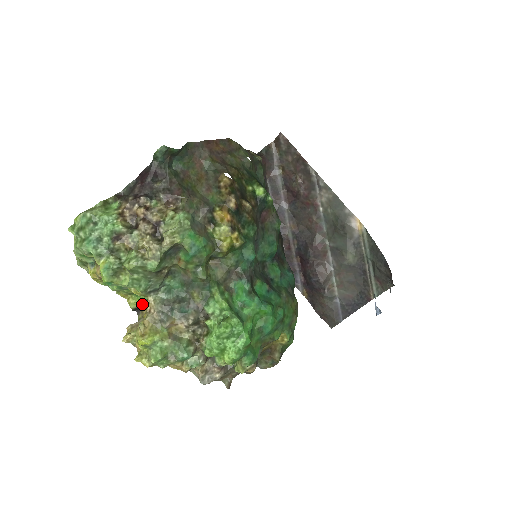
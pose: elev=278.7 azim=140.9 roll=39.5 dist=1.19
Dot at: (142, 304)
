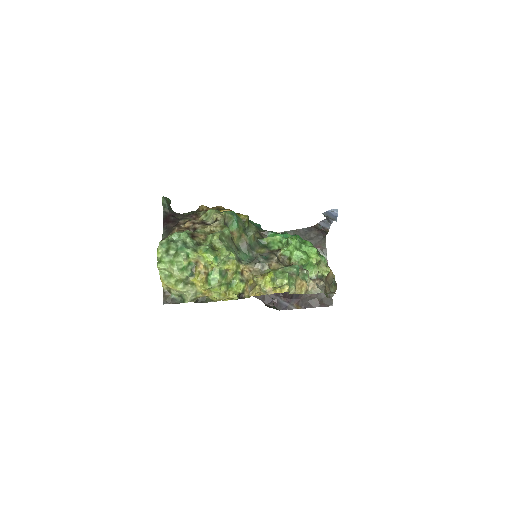
Dot at: (239, 292)
